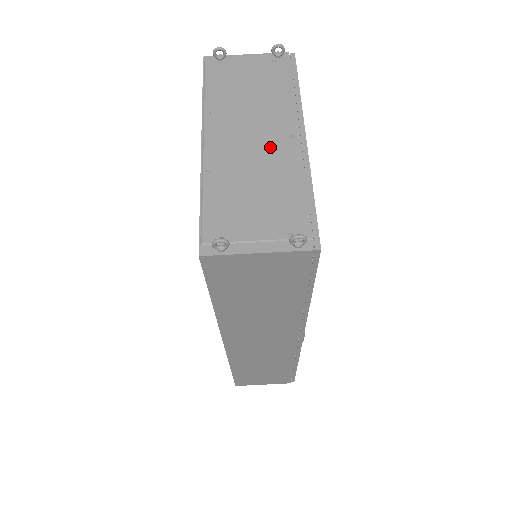
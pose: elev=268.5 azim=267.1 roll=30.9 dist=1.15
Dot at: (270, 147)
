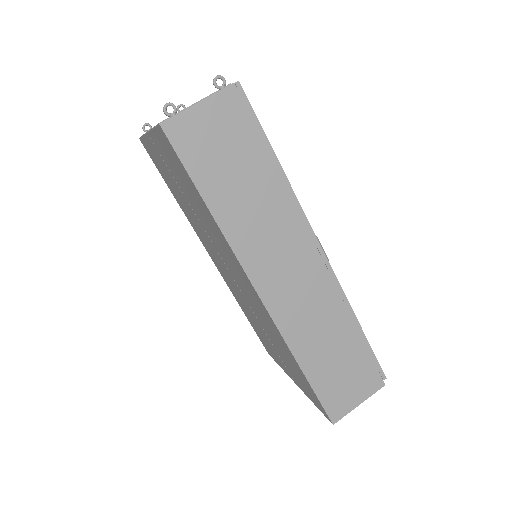
Dot at: occluded
